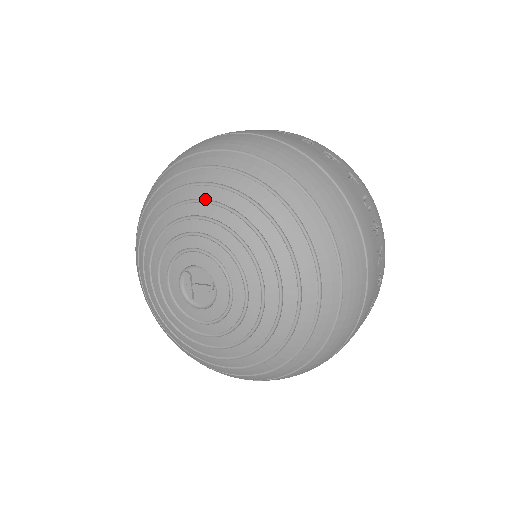
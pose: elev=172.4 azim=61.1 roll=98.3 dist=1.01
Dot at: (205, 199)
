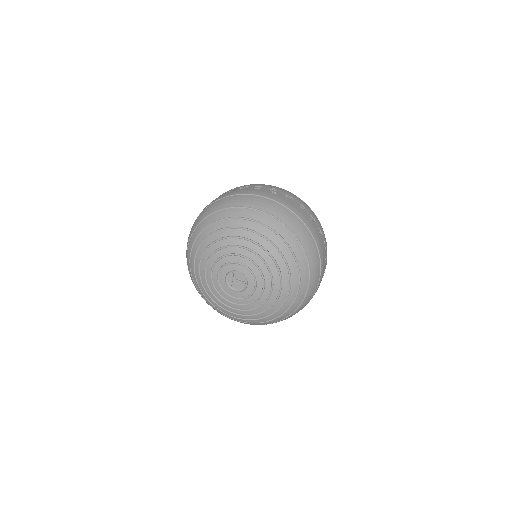
Dot at: (251, 240)
